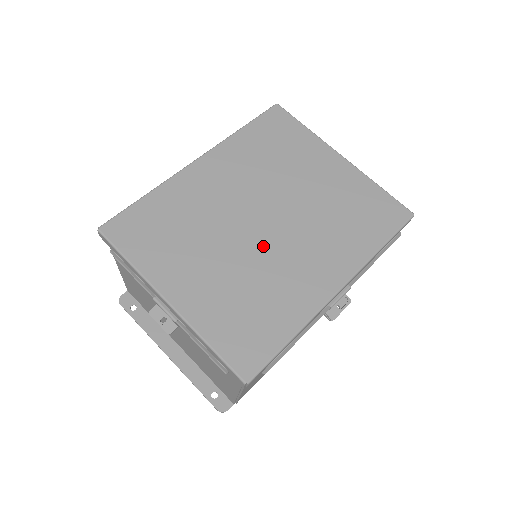
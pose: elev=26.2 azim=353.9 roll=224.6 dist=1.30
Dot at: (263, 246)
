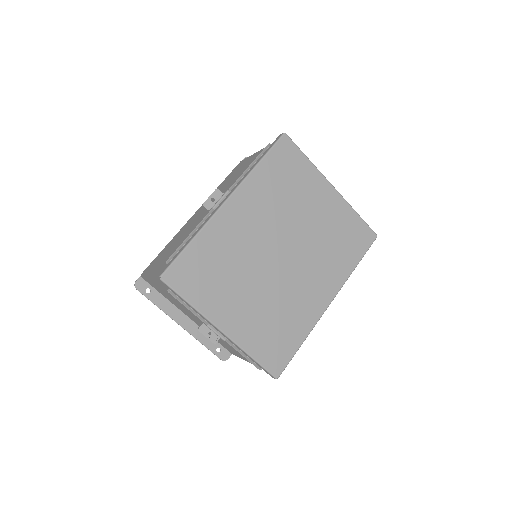
Dot at: (282, 276)
